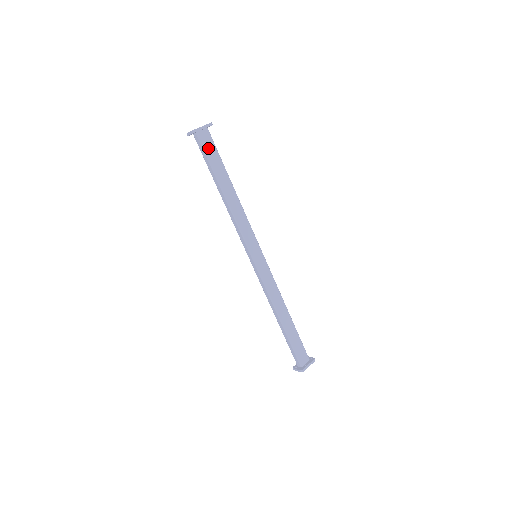
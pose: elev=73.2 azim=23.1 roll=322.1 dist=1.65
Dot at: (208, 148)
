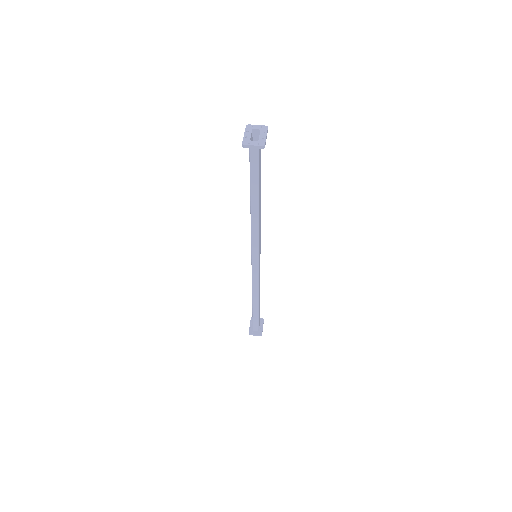
Dot at: (260, 160)
